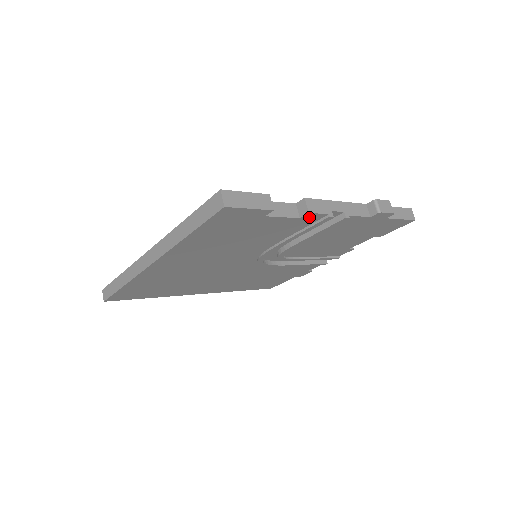
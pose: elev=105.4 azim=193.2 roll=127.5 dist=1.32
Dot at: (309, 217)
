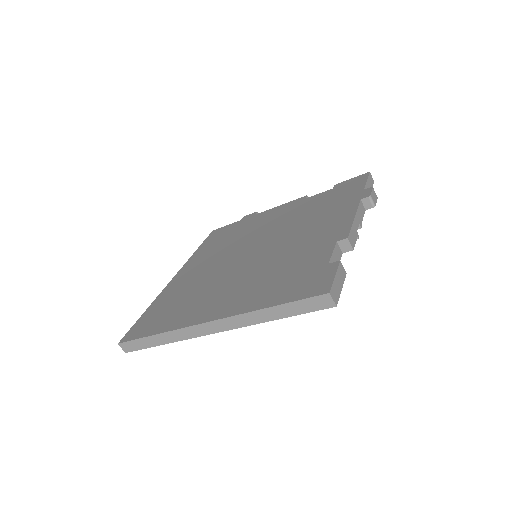
Dot at: occluded
